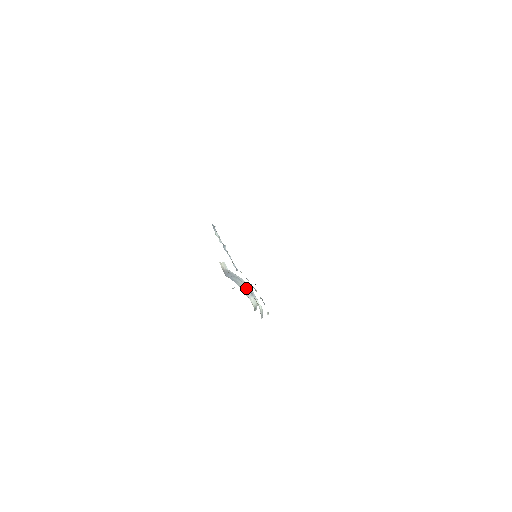
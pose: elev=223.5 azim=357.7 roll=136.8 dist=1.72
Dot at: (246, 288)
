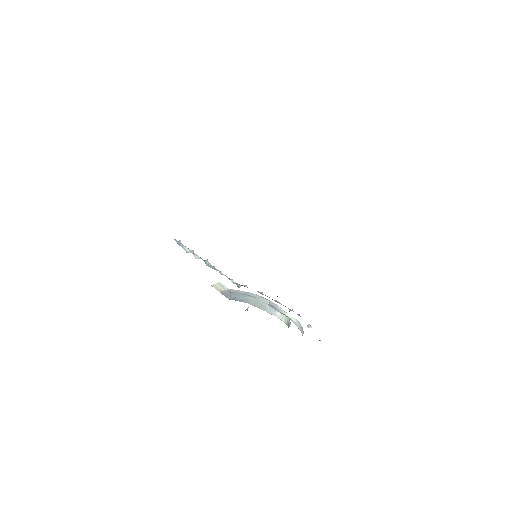
Dot at: (263, 303)
